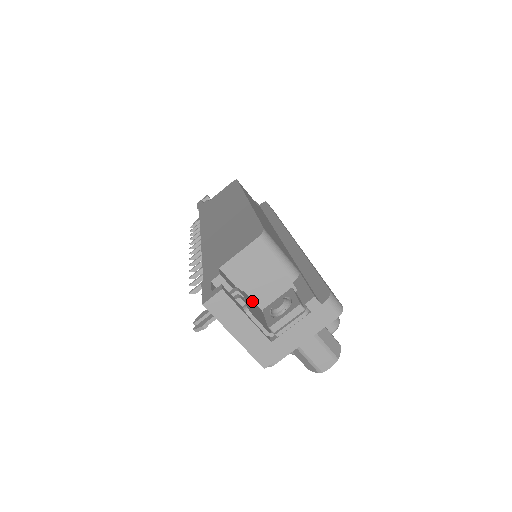
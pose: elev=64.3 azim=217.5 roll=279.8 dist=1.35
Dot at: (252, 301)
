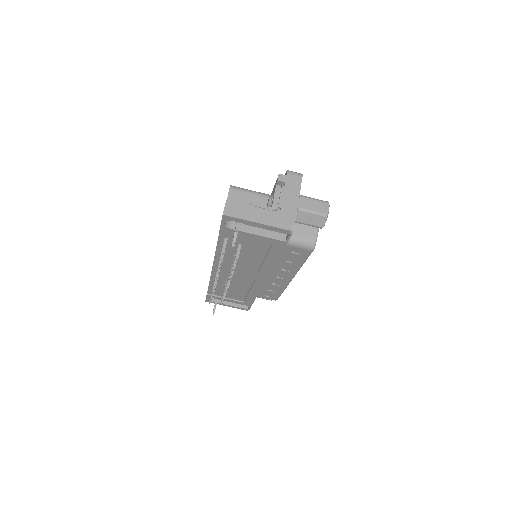
Dot at: occluded
